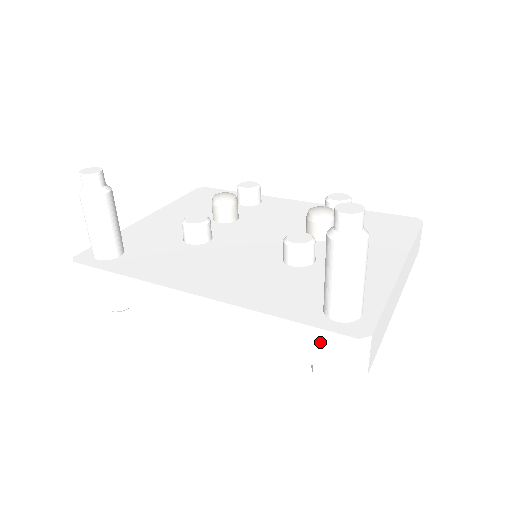
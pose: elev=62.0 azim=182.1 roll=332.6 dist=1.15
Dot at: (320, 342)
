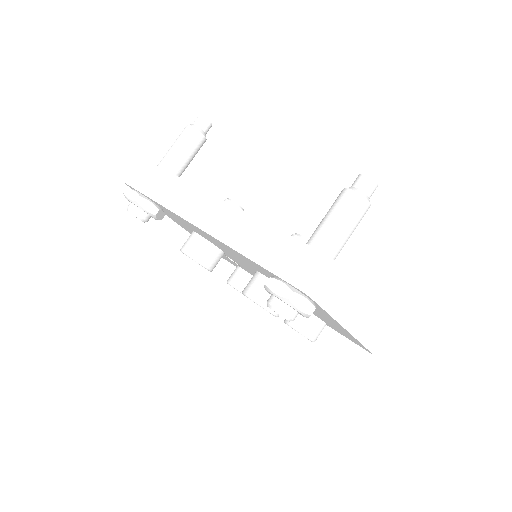
Dot at: (291, 252)
